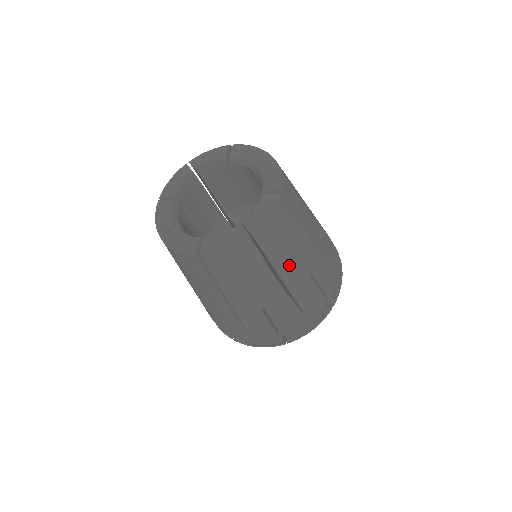
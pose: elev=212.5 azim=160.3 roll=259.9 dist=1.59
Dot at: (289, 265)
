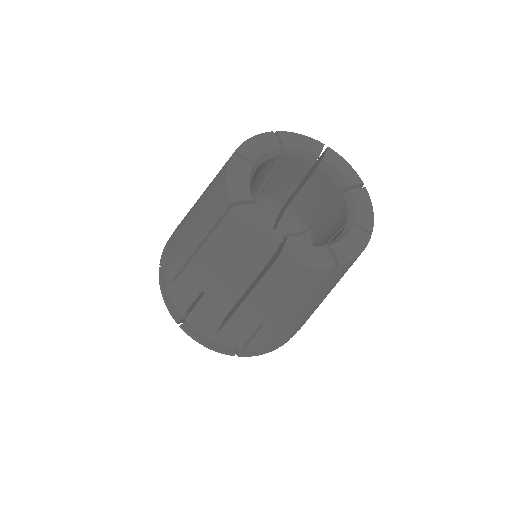
Dot at: occluded
